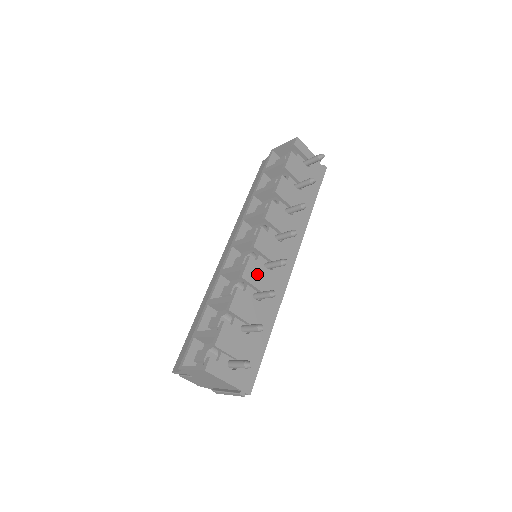
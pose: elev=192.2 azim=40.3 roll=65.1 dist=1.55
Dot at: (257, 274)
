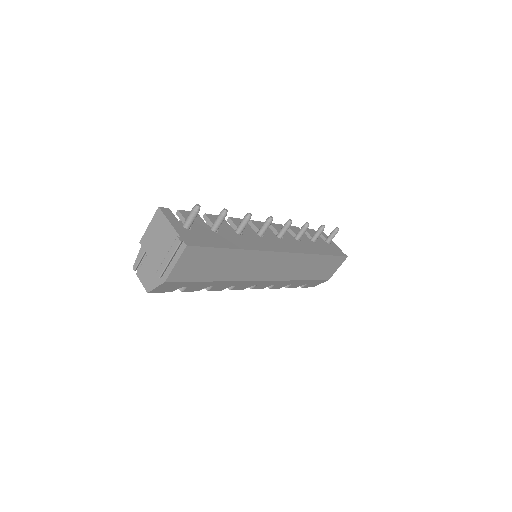
Dot at: occluded
